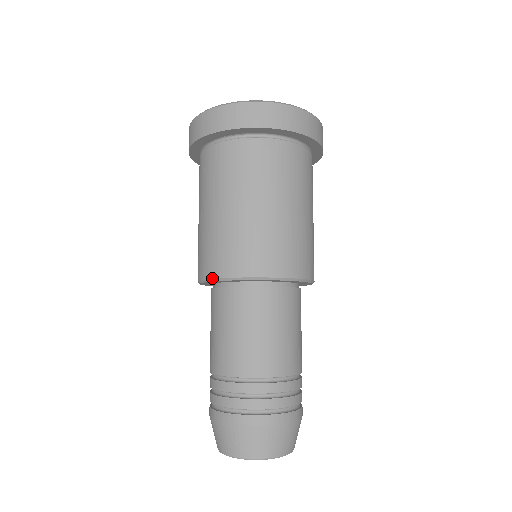
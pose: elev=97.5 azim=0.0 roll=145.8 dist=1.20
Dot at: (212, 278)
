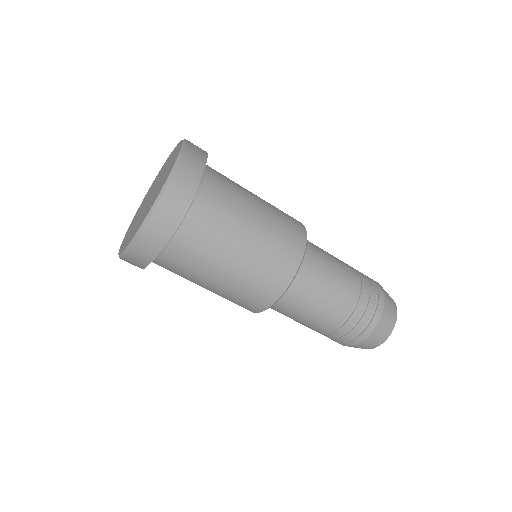
Dot at: occluded
